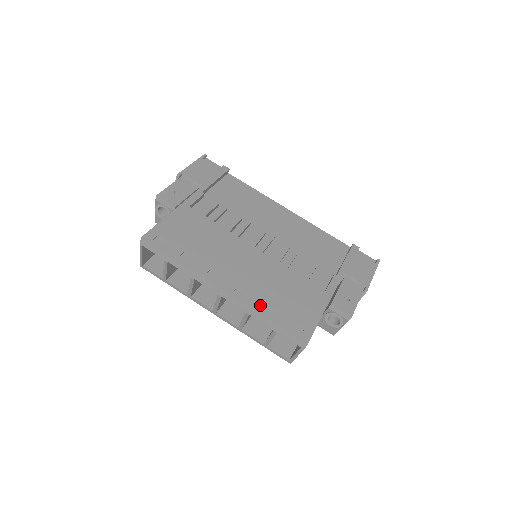
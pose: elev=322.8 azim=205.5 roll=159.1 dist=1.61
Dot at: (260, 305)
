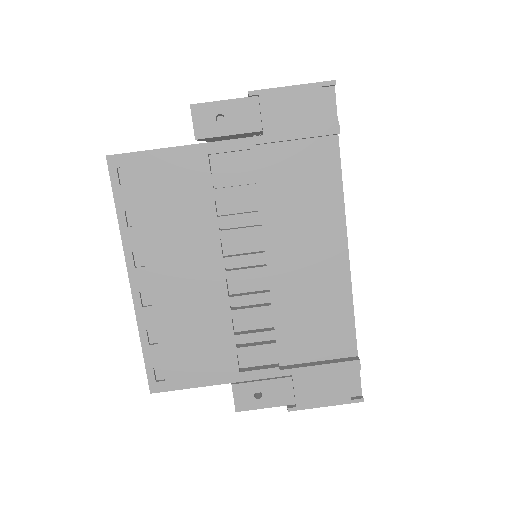
Dot at: (149, 326)
